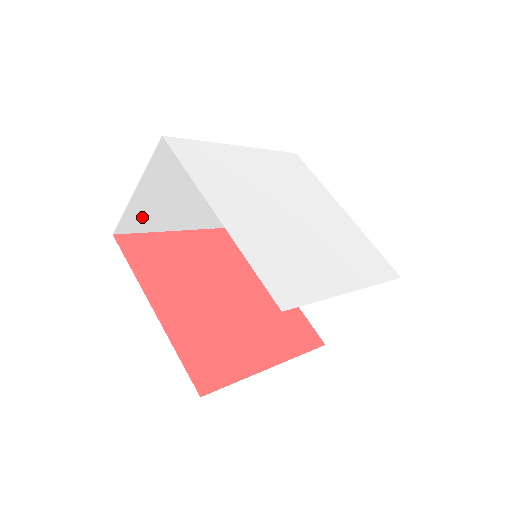
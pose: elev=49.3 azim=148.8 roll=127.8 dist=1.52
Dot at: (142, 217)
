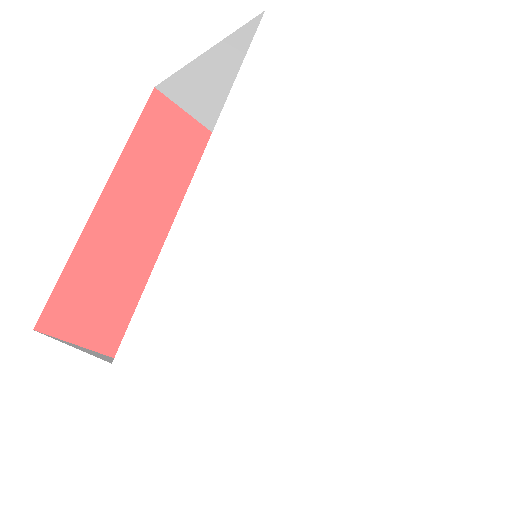
Dot at: occluded
